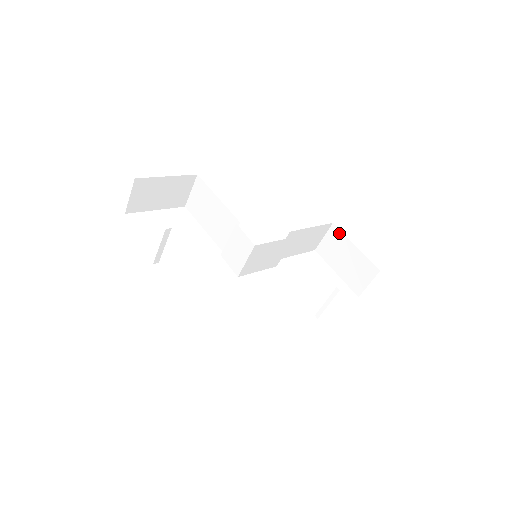
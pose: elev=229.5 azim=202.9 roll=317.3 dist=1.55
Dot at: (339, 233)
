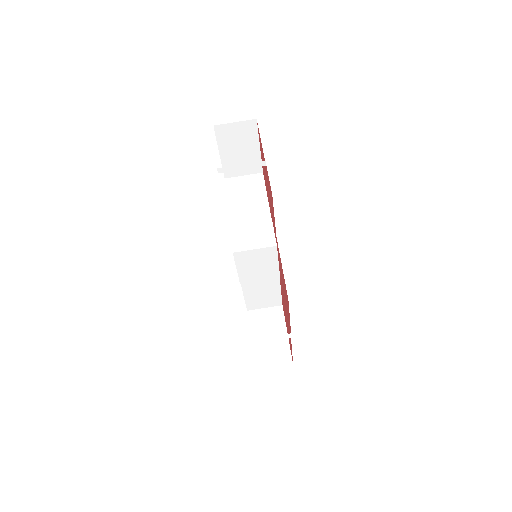
Dot at: (281, 315)
